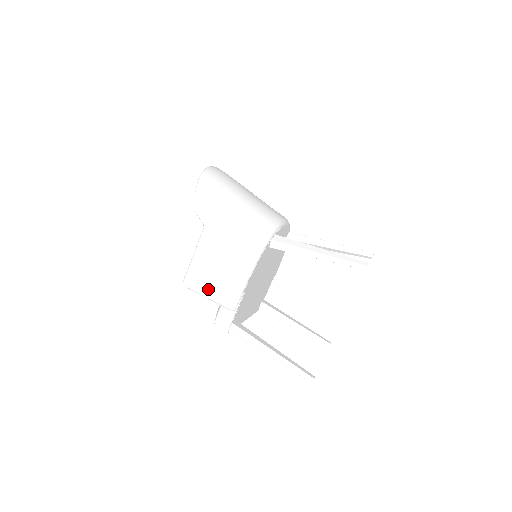
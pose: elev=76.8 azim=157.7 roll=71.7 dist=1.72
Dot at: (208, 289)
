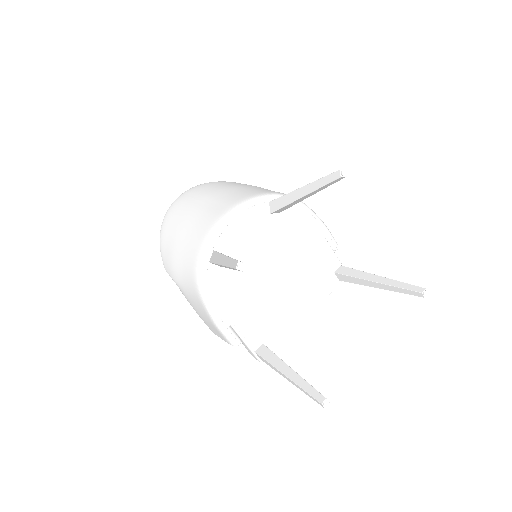
Dot at: (215, 333)
